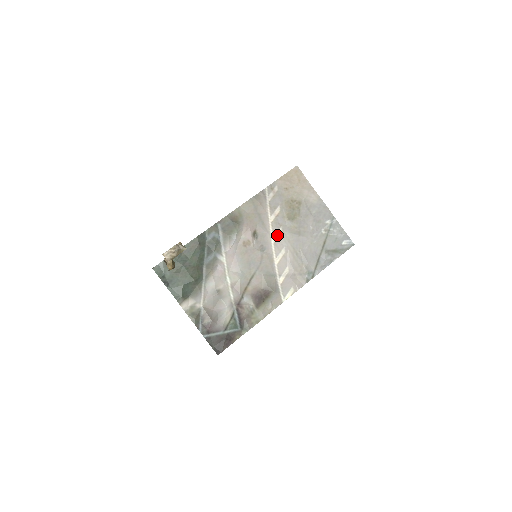
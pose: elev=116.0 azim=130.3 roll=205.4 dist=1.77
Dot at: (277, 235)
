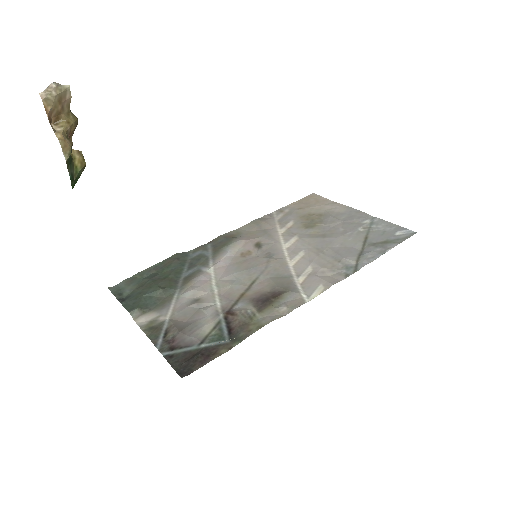
Dot at: (291, 242)
